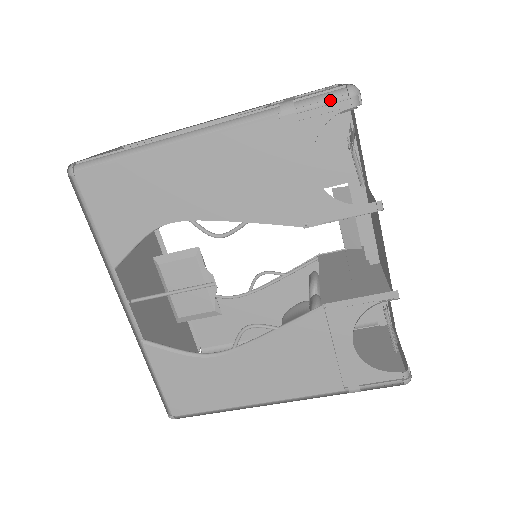
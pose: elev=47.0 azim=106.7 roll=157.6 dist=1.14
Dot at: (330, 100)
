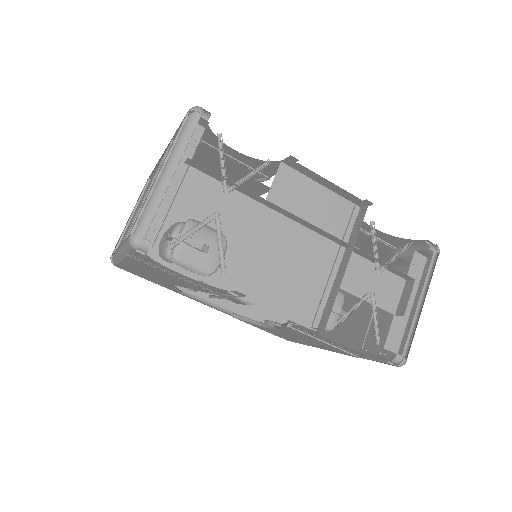
Dot at: occluded
